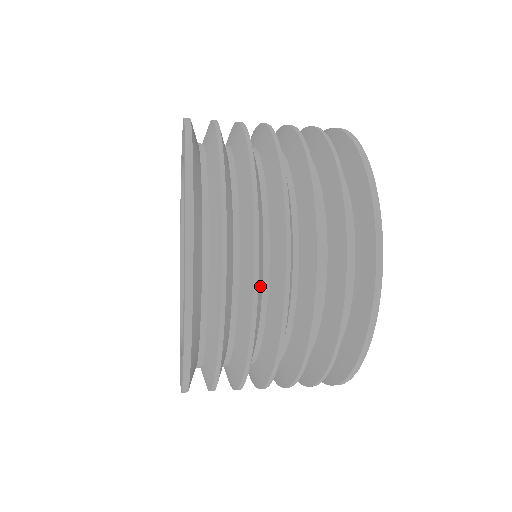
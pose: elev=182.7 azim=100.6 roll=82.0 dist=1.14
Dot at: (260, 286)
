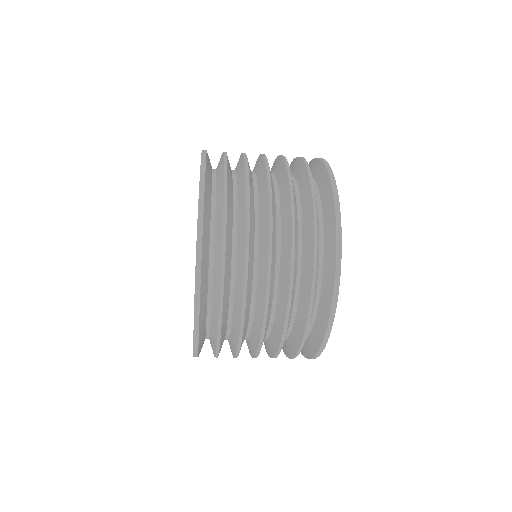
Dot at: occluded
